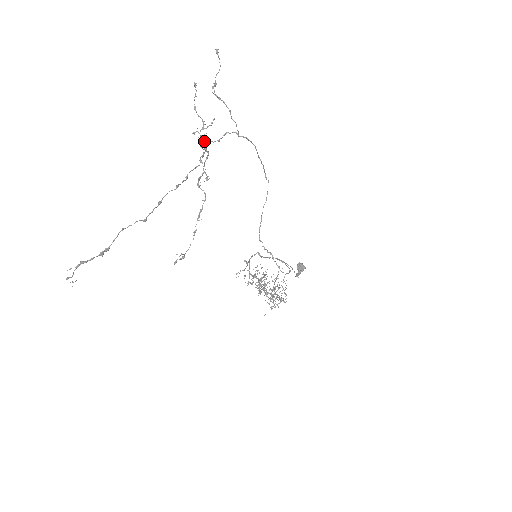
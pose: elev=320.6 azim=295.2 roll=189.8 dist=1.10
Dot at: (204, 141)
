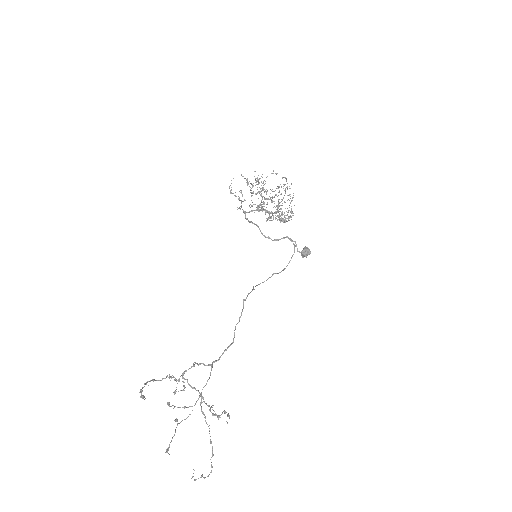
Dot at: occluded
